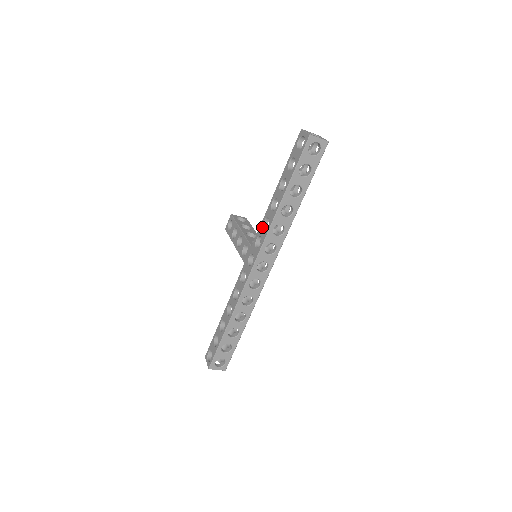
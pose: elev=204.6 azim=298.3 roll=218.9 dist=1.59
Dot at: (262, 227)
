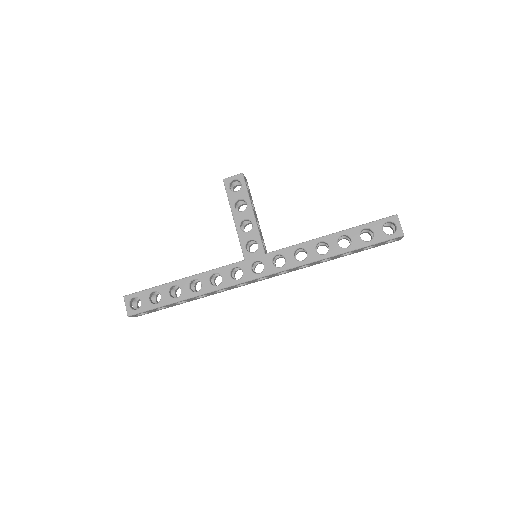
Dot at: (293, 252)
